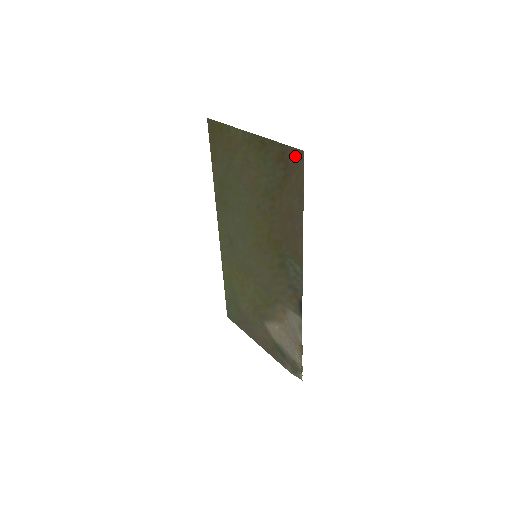
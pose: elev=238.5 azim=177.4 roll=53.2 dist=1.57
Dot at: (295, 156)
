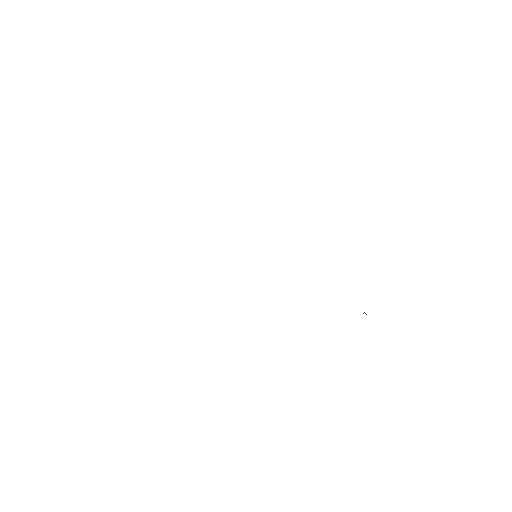
Dot at: occluded
